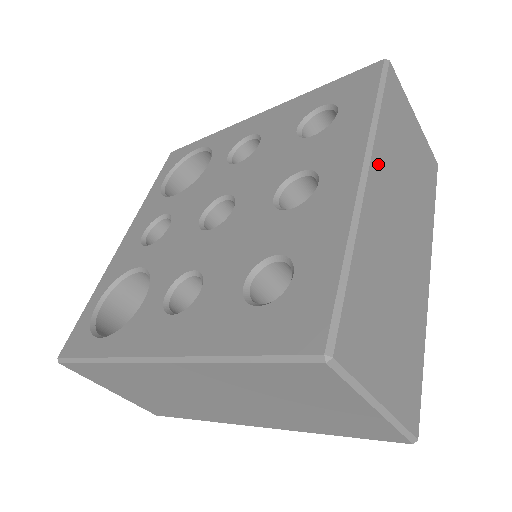
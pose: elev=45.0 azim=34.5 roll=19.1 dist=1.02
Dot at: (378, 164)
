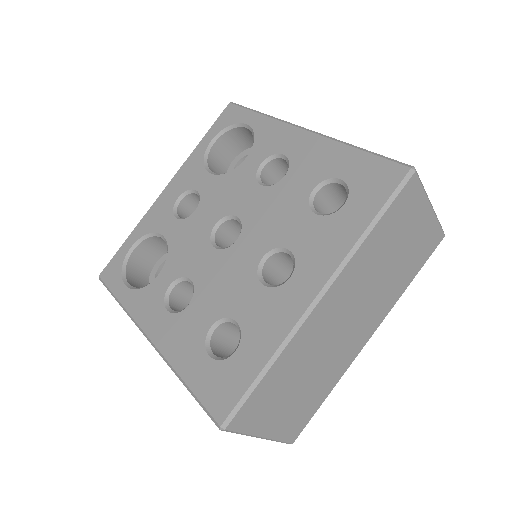
Dot at: (340, 285)
